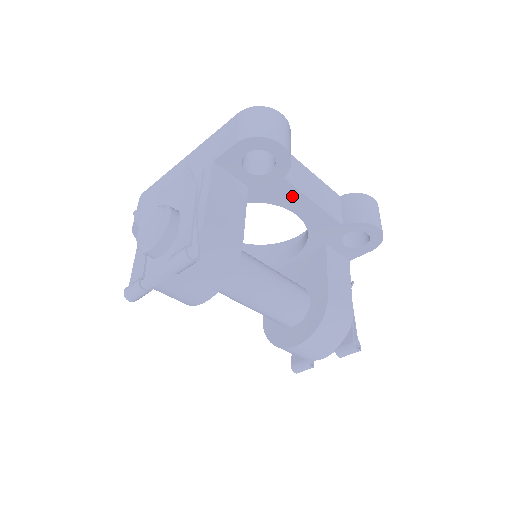
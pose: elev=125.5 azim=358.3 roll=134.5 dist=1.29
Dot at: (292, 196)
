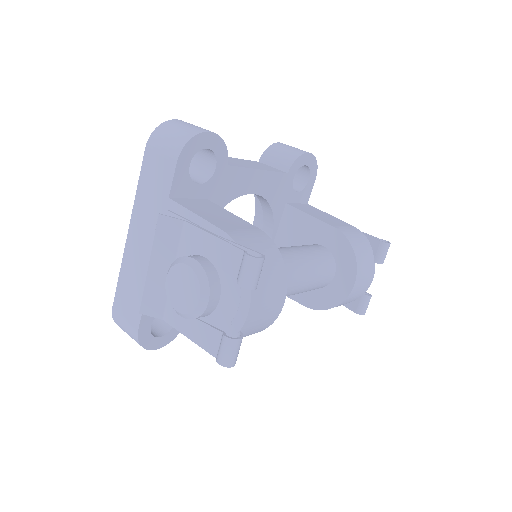
Dot at: (242, 178)
